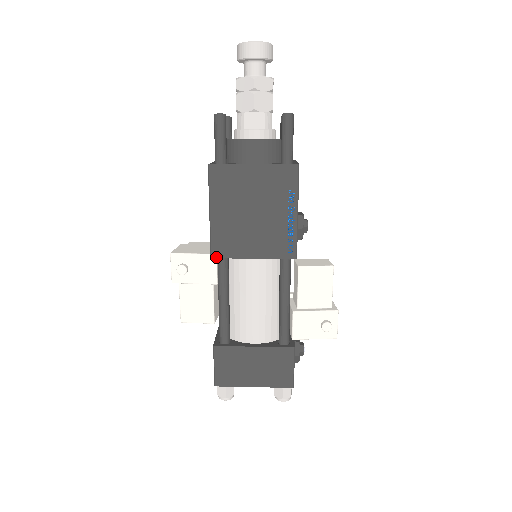
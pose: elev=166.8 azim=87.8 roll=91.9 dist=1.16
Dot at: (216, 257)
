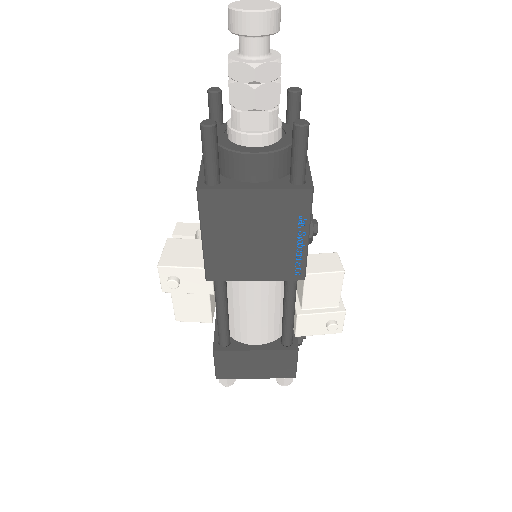
Dot at: (212, 280)
